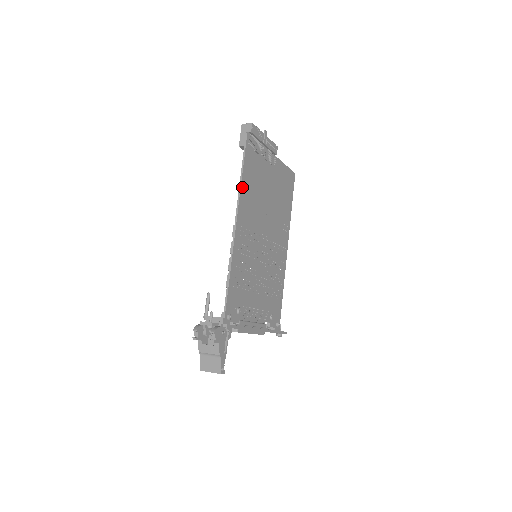
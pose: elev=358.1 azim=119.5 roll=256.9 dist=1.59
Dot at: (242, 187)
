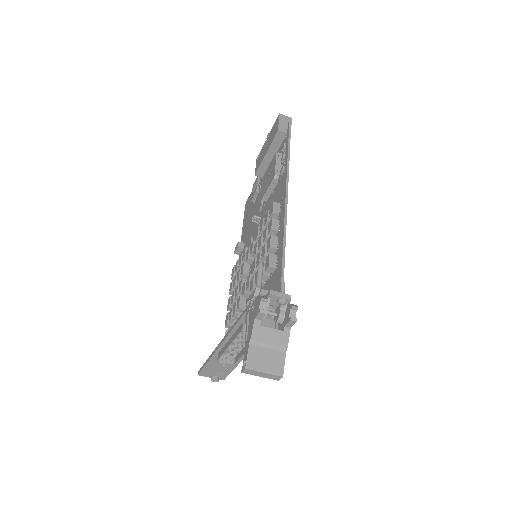
Dot at: (287, 167)
